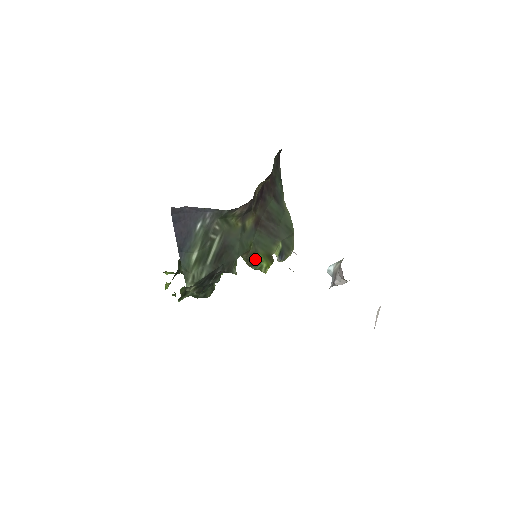
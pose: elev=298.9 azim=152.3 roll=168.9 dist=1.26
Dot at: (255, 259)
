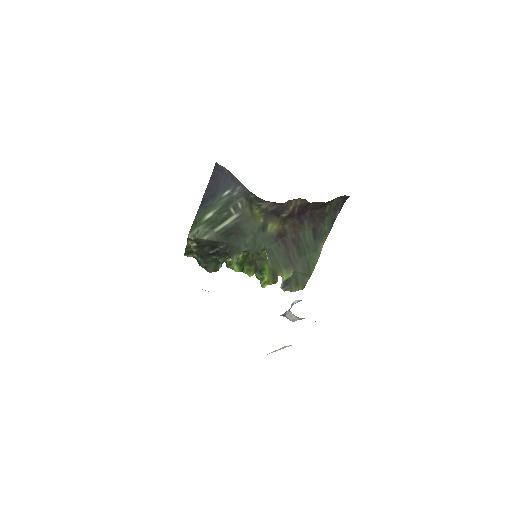
Dot at: (261, 267)
